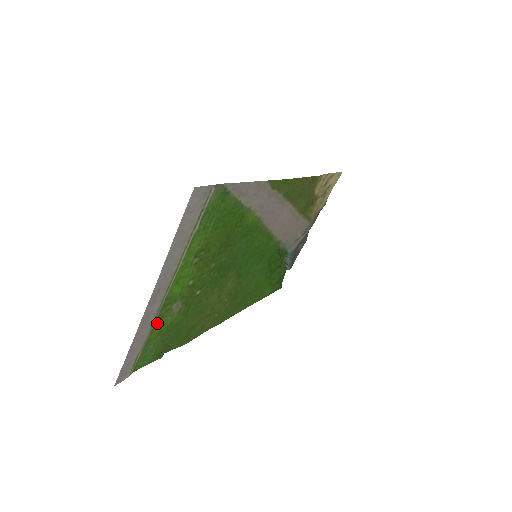
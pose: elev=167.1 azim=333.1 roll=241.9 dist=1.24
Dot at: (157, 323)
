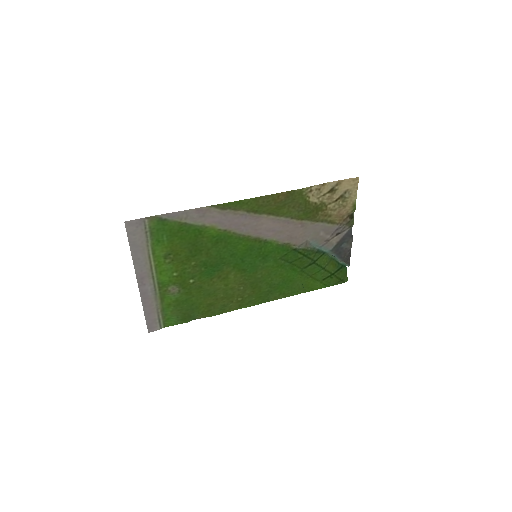
Dot at: (162, 298)
